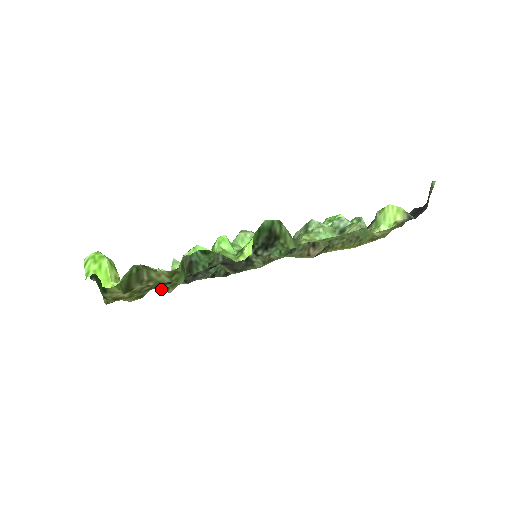
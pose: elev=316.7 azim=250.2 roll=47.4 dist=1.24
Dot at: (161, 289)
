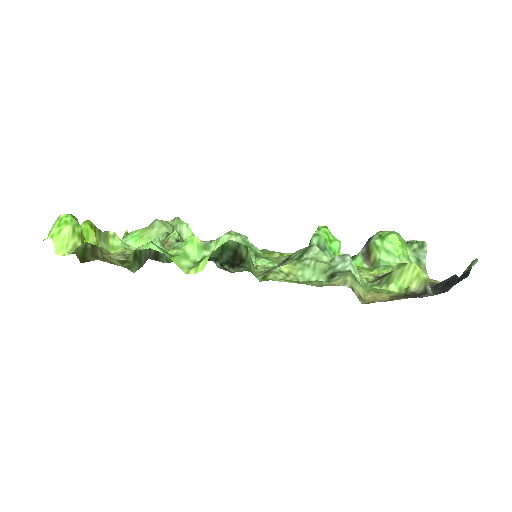
Dot at: occluded
